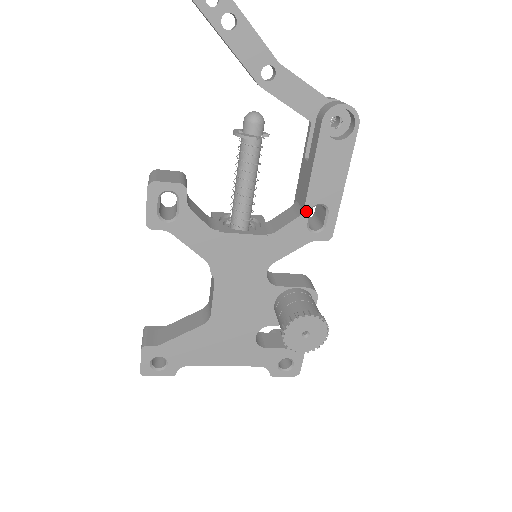
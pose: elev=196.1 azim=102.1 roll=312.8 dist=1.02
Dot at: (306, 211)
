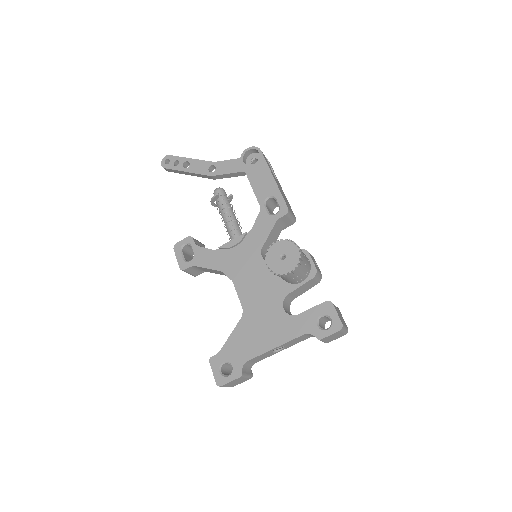
Dot at: (262, 206)
